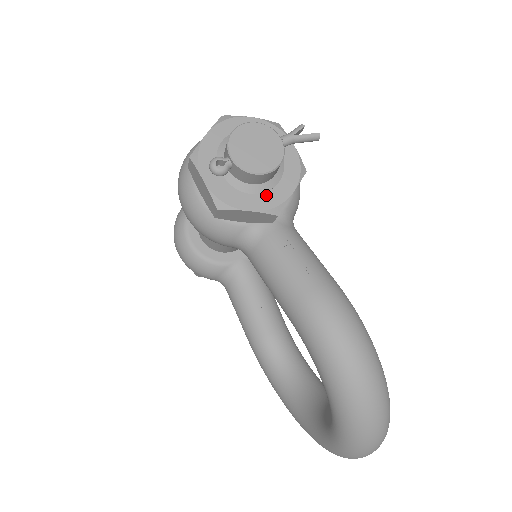
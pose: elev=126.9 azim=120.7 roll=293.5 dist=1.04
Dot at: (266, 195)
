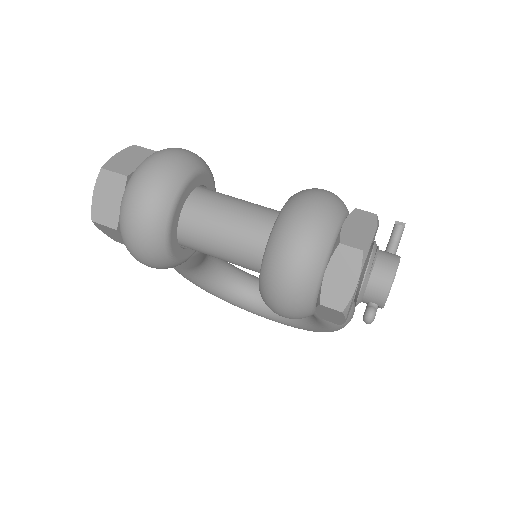
Dot at: occluded
